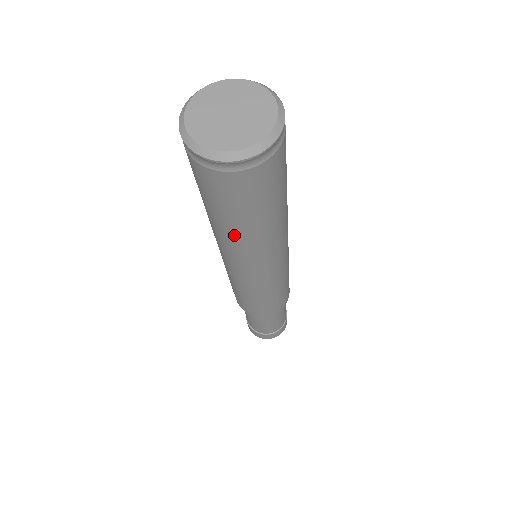
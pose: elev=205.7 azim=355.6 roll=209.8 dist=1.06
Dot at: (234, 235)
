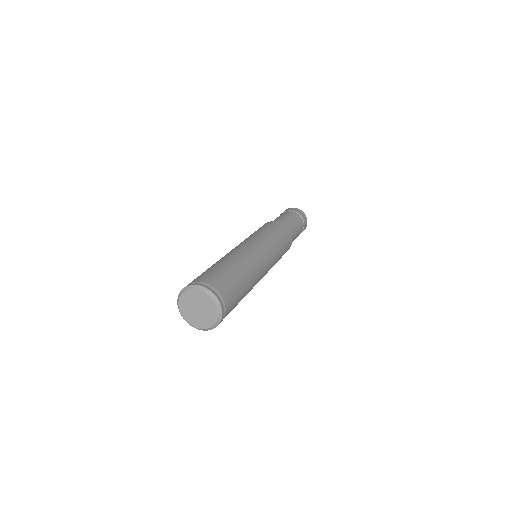
Dot at: occluded
